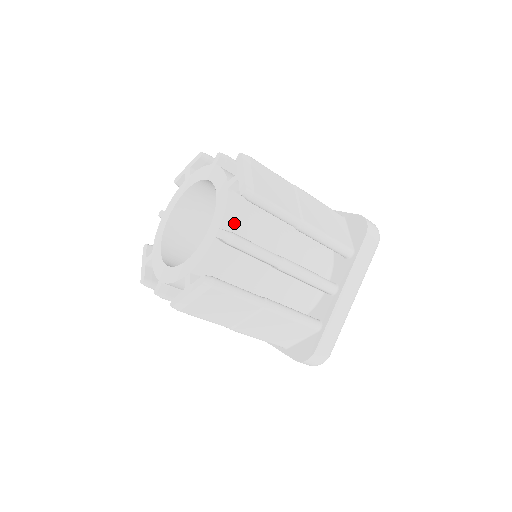
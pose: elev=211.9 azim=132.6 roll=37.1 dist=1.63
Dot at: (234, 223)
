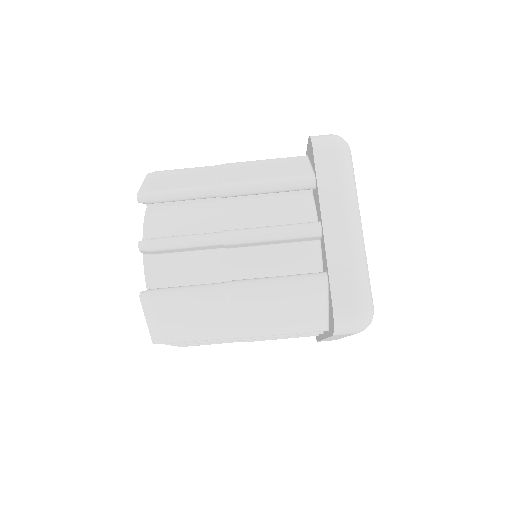
Dot at: (158, 232)
